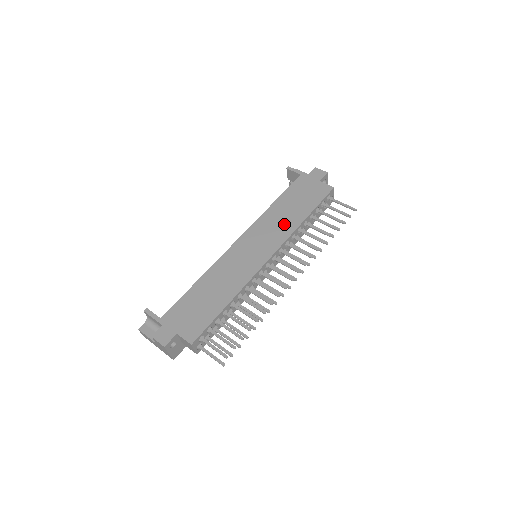
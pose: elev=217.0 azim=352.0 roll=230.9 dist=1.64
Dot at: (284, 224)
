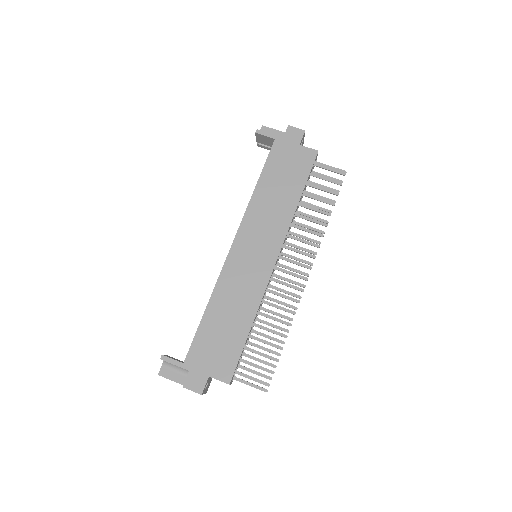
Dot at: (278, 213)
